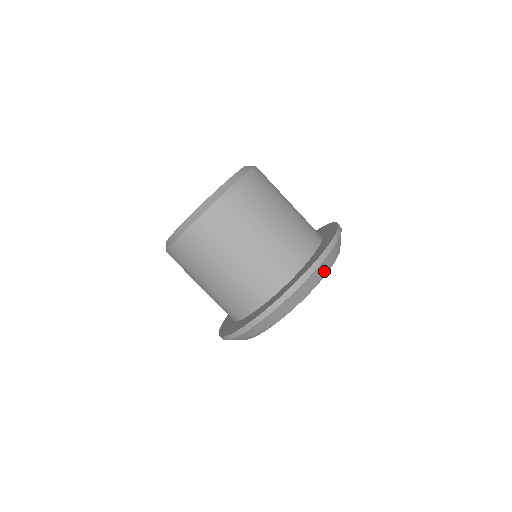
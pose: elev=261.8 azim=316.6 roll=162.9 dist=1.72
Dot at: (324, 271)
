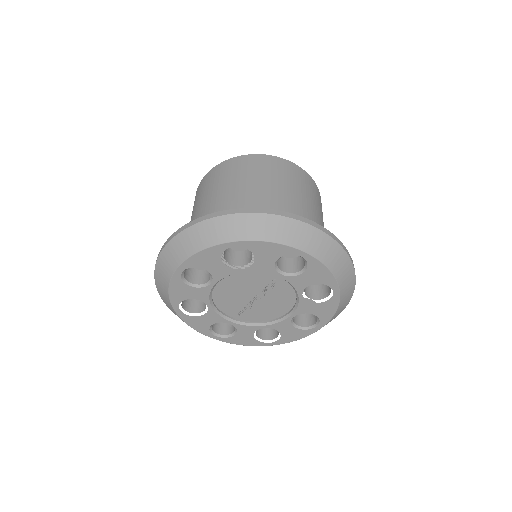
Dot at: (241, 232)
